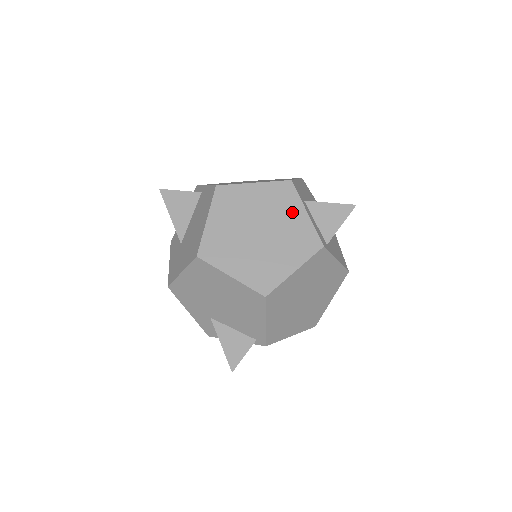
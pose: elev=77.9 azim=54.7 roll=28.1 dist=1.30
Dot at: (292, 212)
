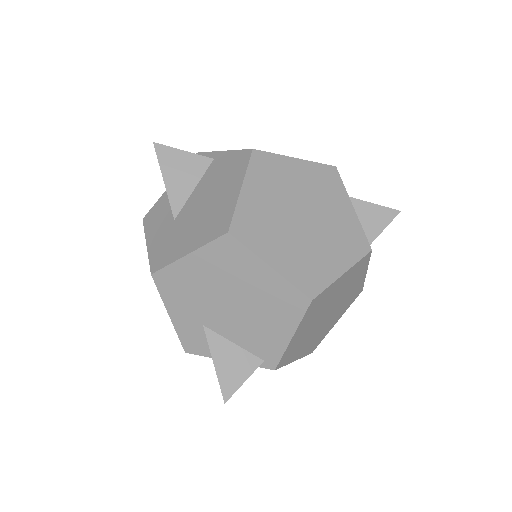
Dot at: (338, 203)
